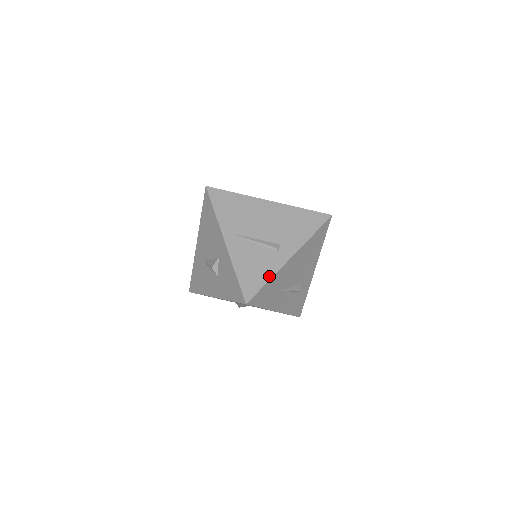
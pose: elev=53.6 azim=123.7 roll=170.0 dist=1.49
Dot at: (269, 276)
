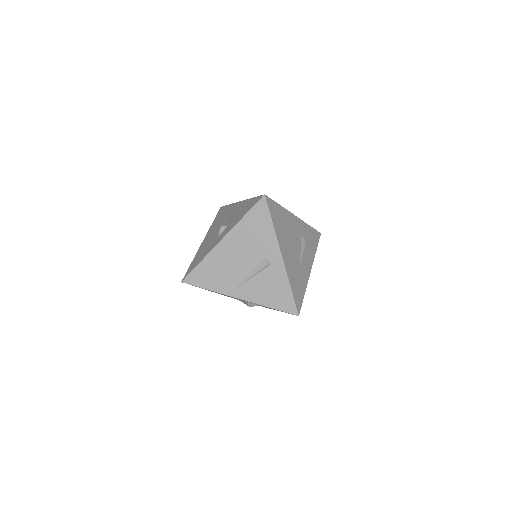
Dot at: (287, 285)
